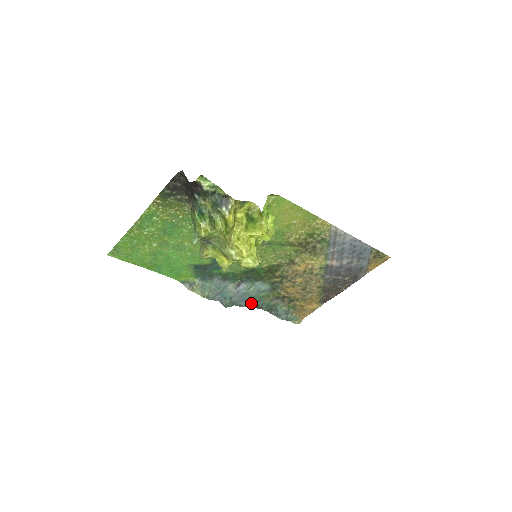
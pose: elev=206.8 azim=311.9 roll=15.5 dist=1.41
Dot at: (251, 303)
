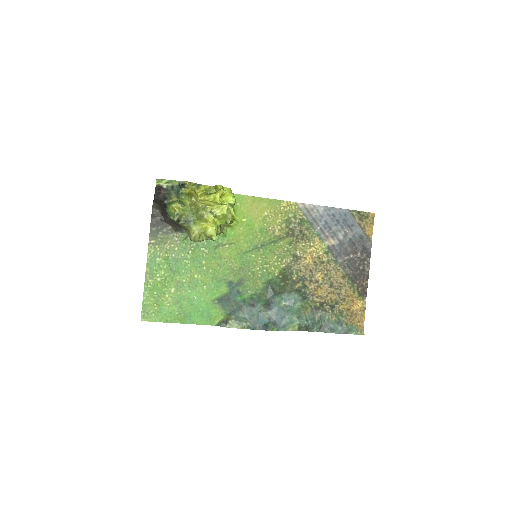
Dot at: (293, 320)
